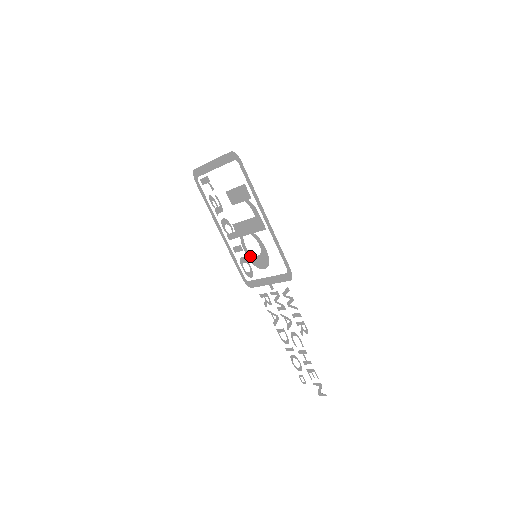
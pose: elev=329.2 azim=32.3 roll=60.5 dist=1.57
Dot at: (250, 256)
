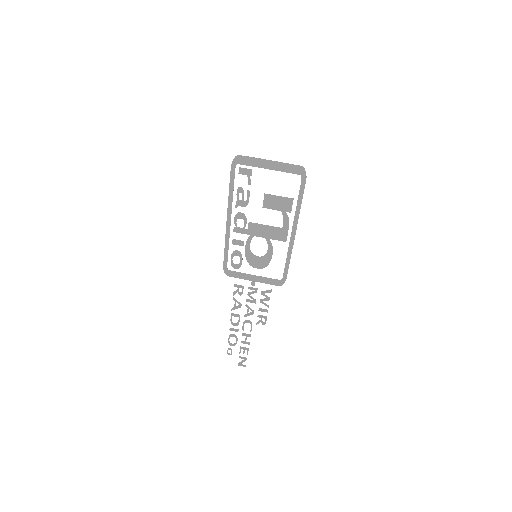
Dot at: (249, 253)
